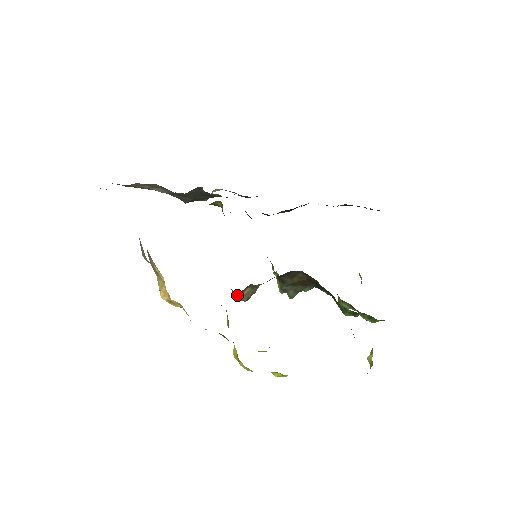
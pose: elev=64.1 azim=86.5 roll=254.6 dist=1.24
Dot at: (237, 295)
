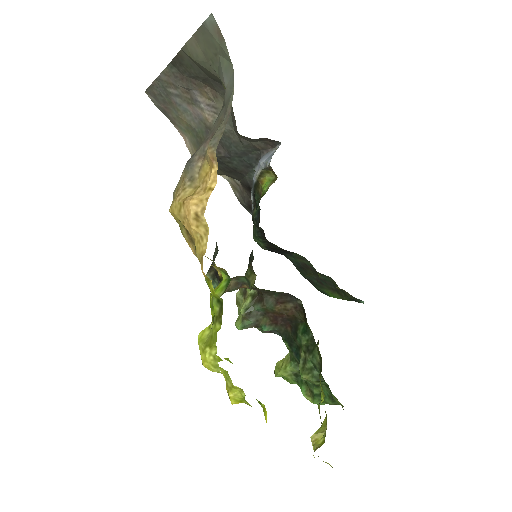
Dot at: occluded
